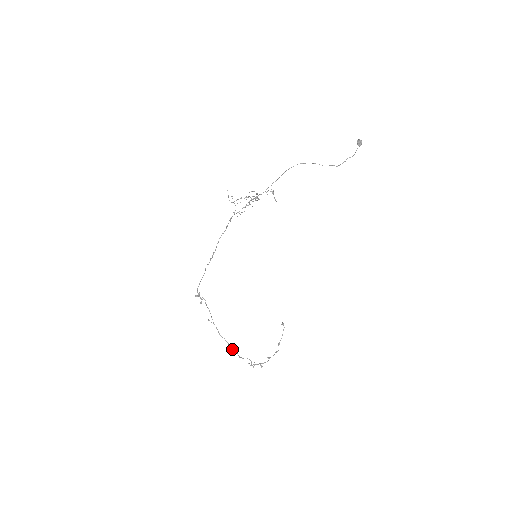
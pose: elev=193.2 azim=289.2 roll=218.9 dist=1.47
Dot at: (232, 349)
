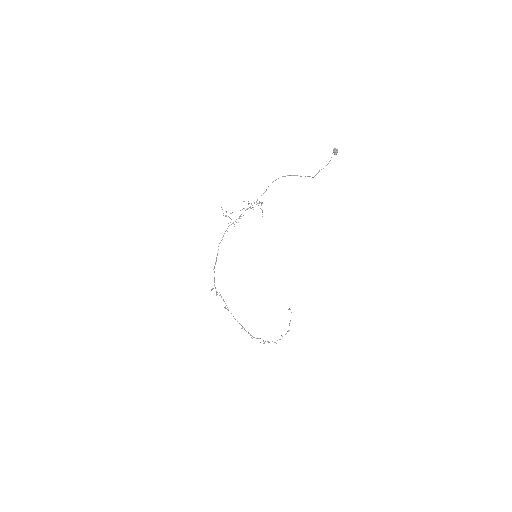
Dot at: (246, 331)
